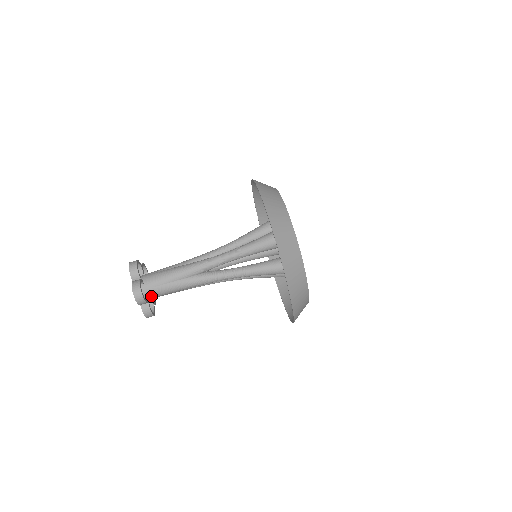
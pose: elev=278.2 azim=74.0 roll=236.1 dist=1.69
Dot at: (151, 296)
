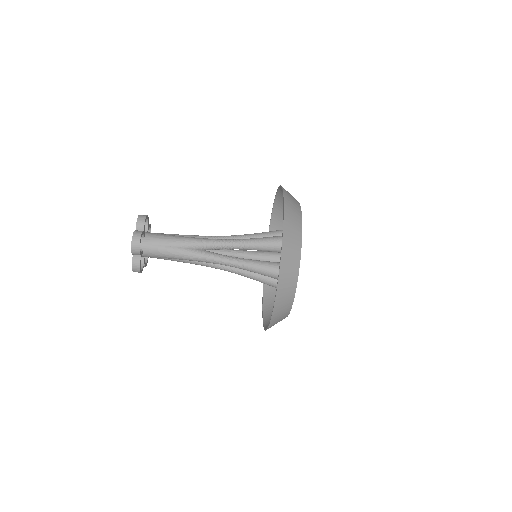
Dot at: occluded
